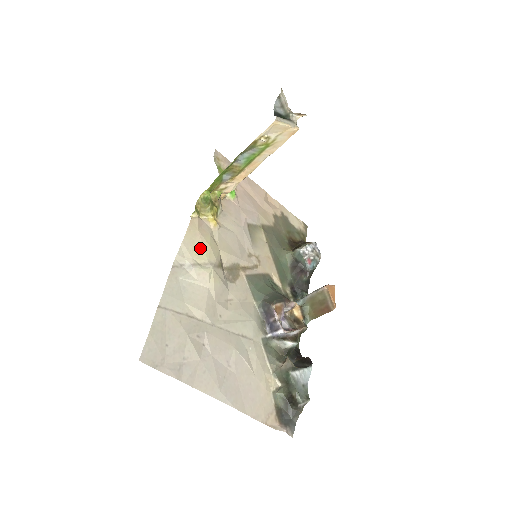
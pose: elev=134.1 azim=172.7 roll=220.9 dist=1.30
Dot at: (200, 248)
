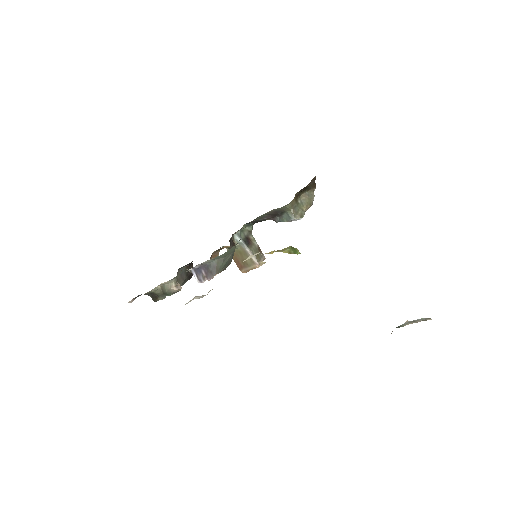
Dot at: occluded
